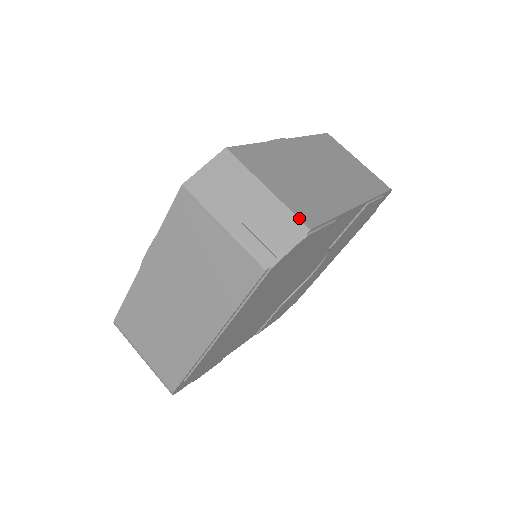
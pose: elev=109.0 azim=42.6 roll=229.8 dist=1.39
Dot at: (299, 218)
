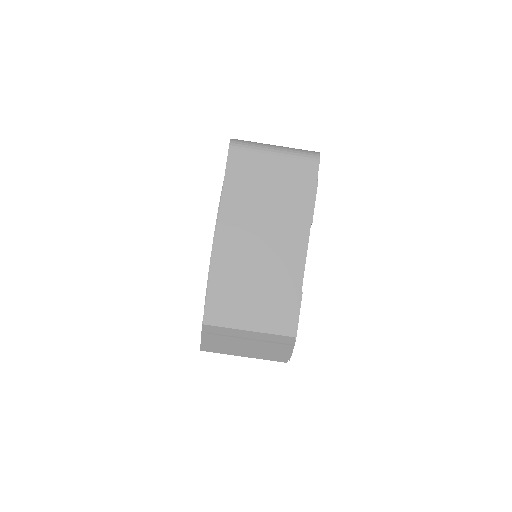
Dot at: (283, 335)
